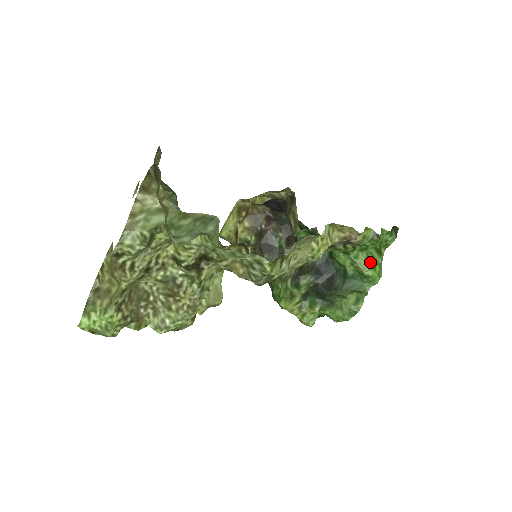
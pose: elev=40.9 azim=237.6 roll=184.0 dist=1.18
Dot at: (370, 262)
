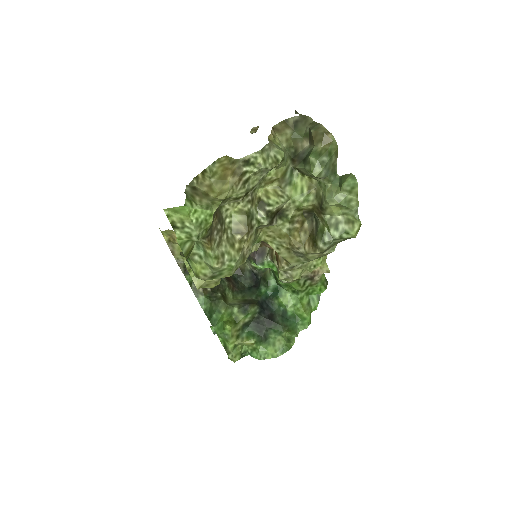
Dot at: (310, 306)
